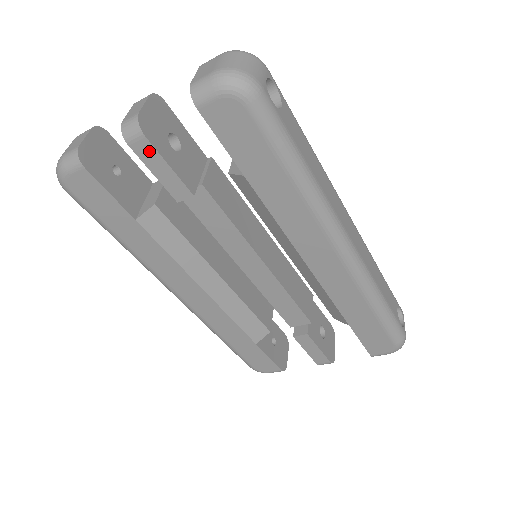
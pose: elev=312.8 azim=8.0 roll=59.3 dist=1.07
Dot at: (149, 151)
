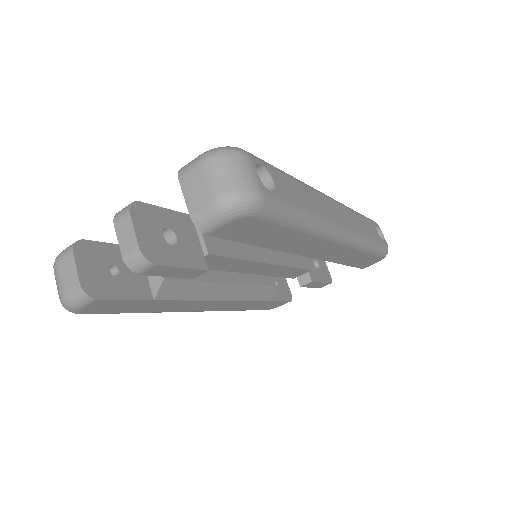
Dot at: (162, 269)
